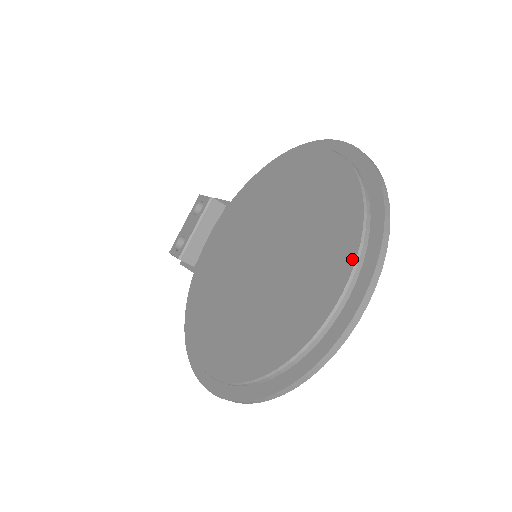
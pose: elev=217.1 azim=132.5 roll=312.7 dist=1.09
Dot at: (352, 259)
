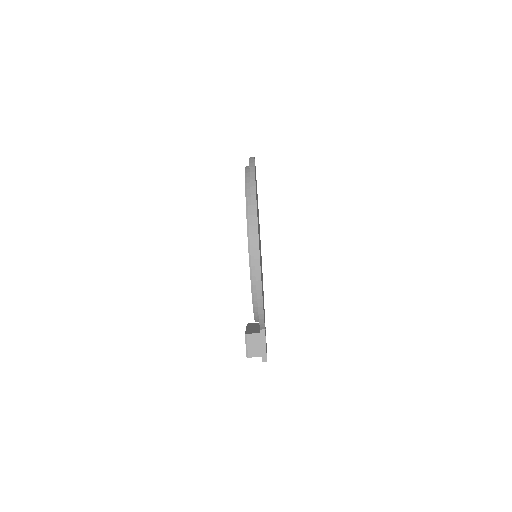
Dot at: occluded
